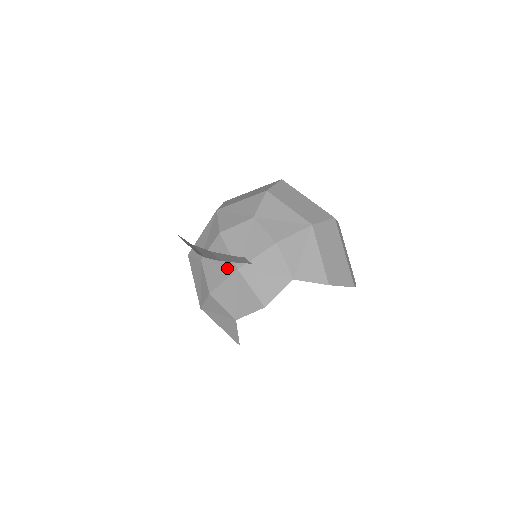
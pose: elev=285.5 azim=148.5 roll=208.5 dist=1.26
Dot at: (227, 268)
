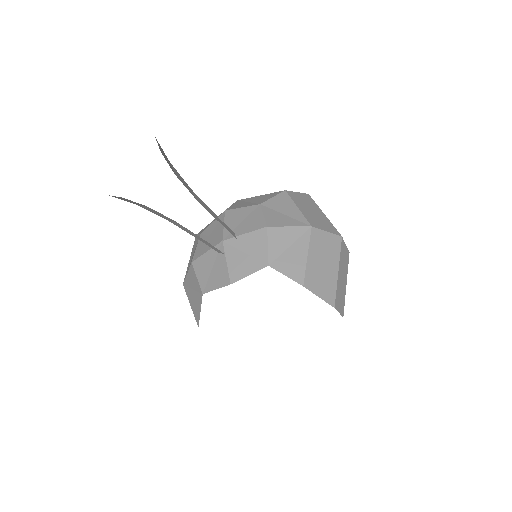
Dot at: (215, 240)
